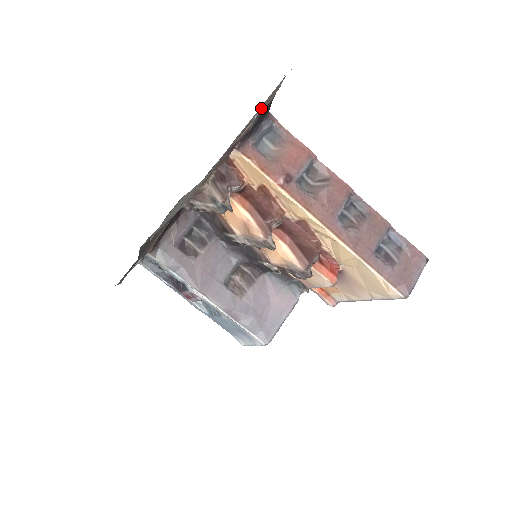
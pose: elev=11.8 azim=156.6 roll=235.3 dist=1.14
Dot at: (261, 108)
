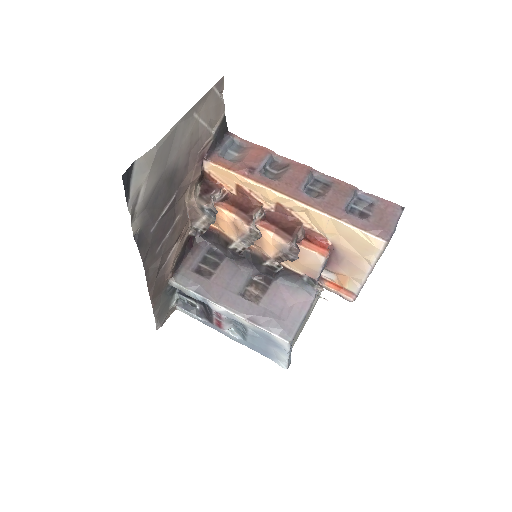
Dot at: (216, 124)
